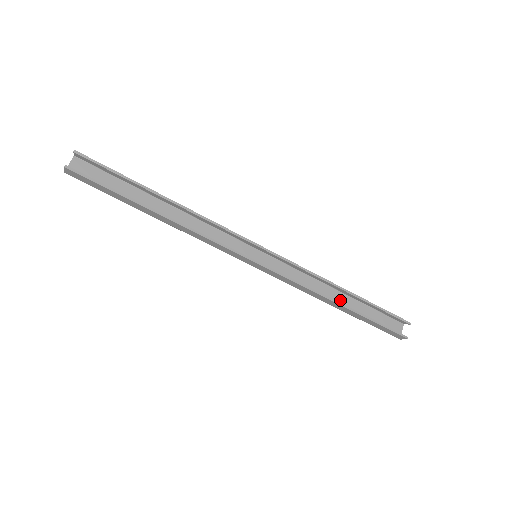
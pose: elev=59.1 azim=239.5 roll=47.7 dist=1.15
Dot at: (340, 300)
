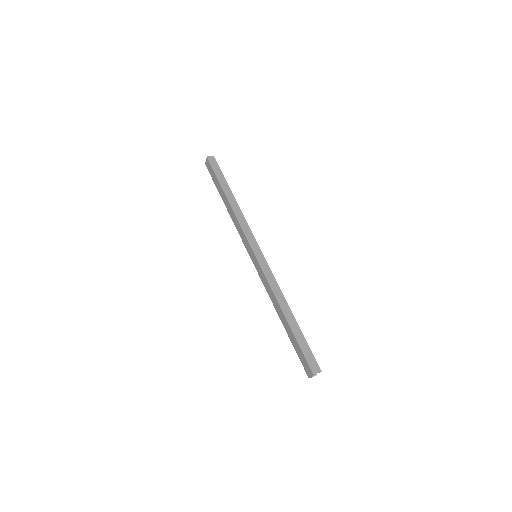
Dot at: (284, 320)
